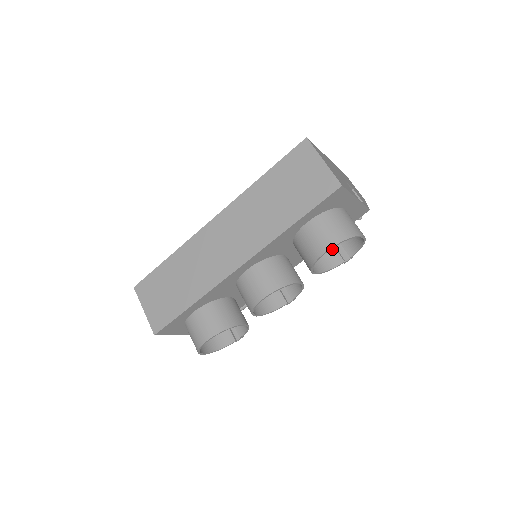
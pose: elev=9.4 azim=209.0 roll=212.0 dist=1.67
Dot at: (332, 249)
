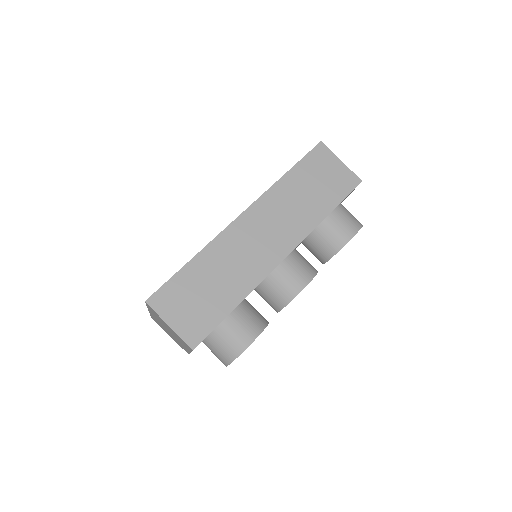
Dot at: occluded
